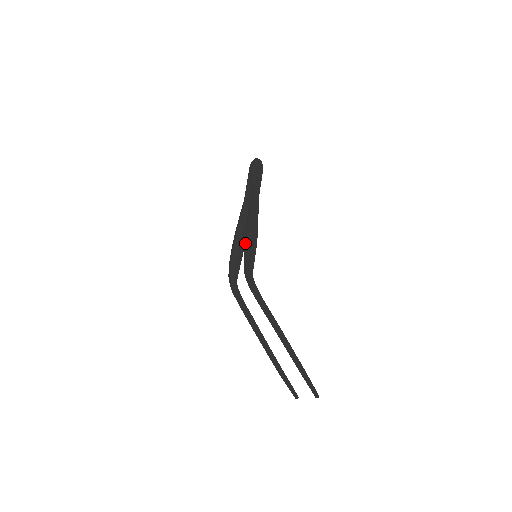
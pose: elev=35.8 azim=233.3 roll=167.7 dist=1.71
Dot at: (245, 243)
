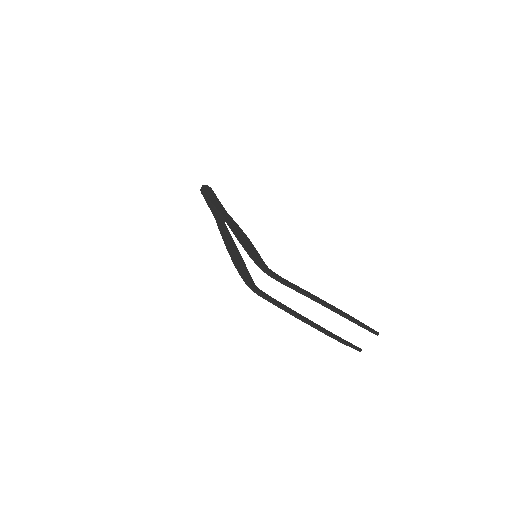
Dot at: (244, 247)
